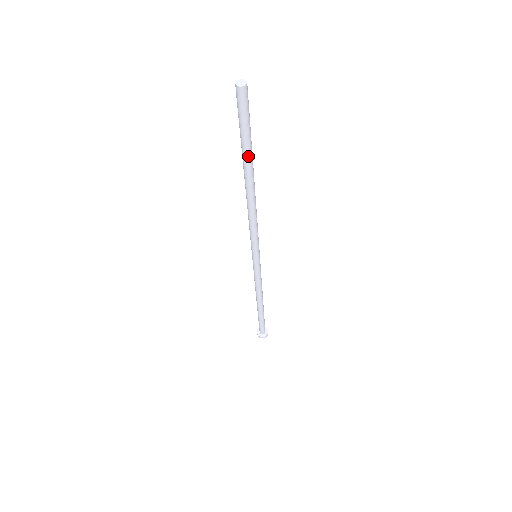
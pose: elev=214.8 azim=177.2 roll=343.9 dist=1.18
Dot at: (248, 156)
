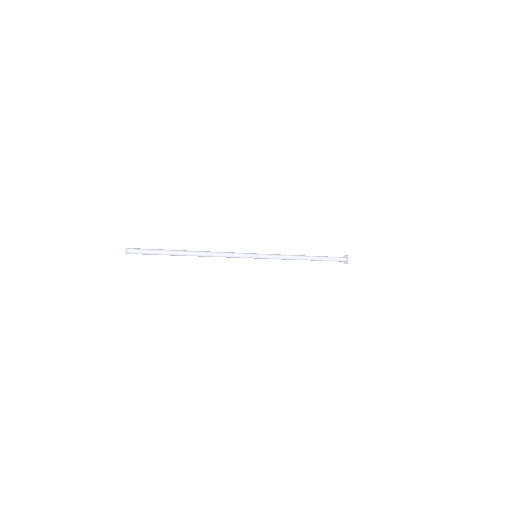
Dot at: occluded
